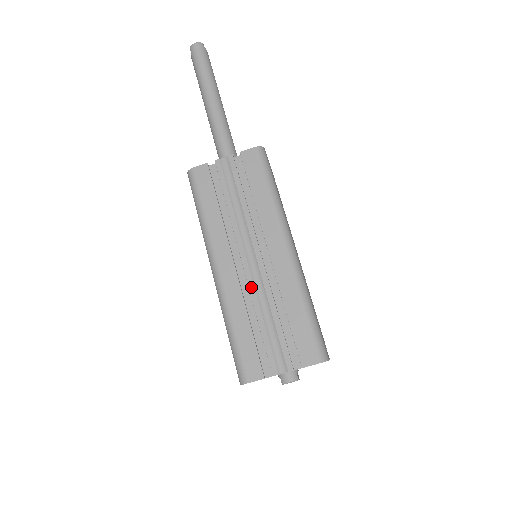
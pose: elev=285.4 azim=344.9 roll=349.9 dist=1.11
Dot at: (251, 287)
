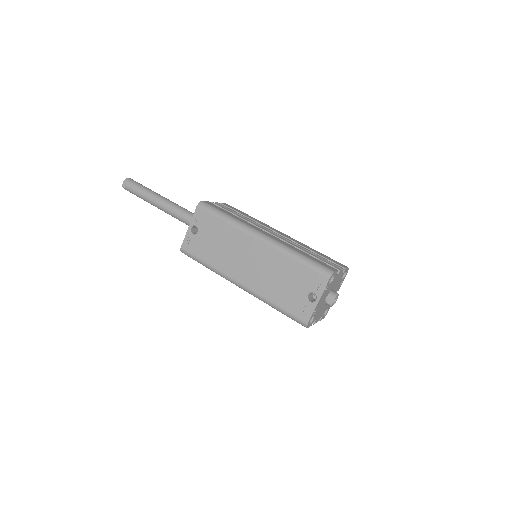
Dot at: (288, 242)
